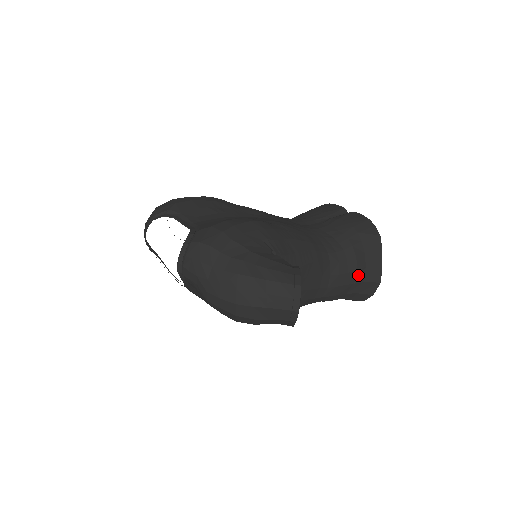
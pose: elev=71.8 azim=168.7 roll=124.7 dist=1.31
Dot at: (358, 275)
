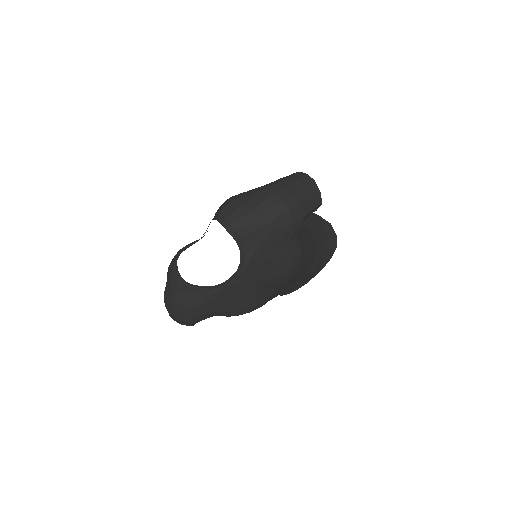
Dot at: (316, 224)
